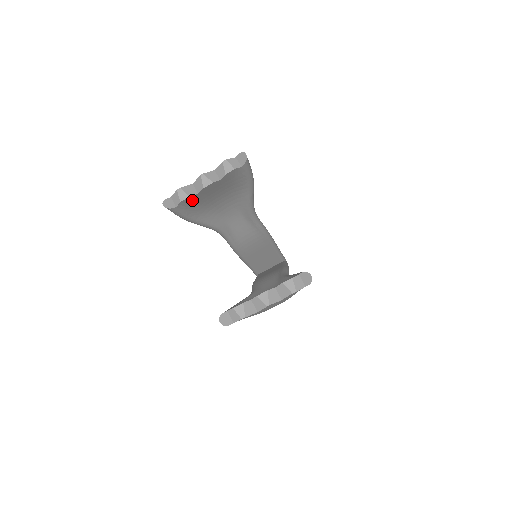
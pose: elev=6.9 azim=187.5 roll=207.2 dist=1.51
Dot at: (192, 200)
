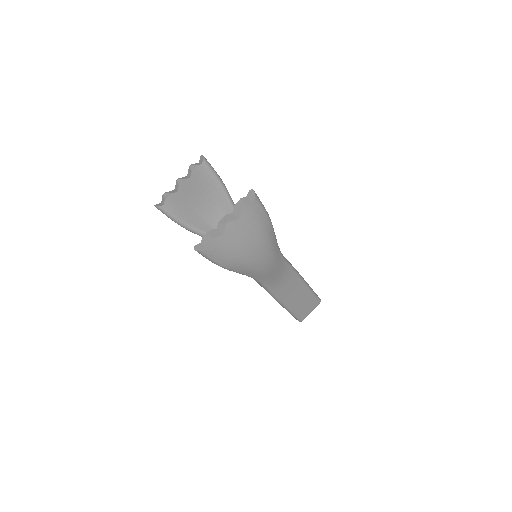
Dot at: (176, 200)
